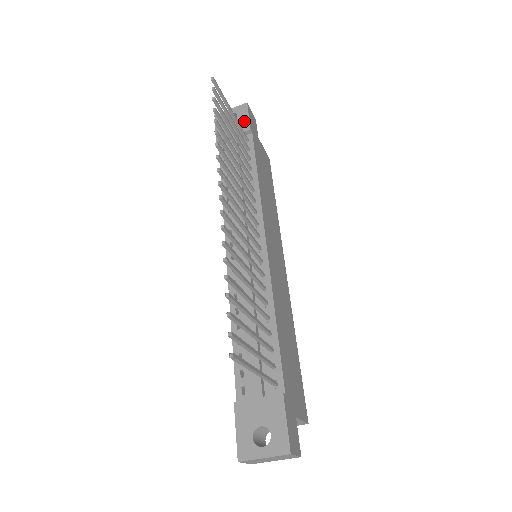
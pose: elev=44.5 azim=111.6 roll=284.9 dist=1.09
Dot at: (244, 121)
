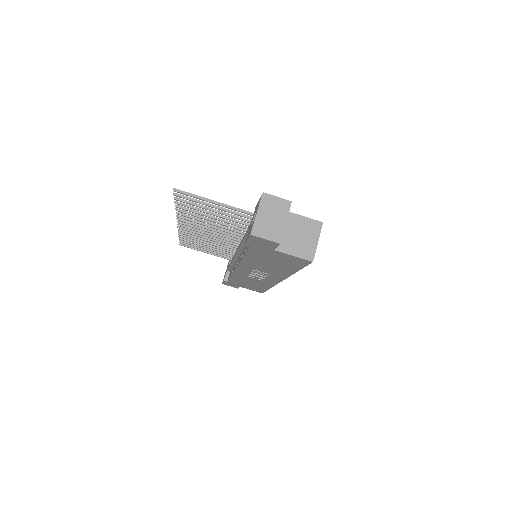
Dot at: occluded
